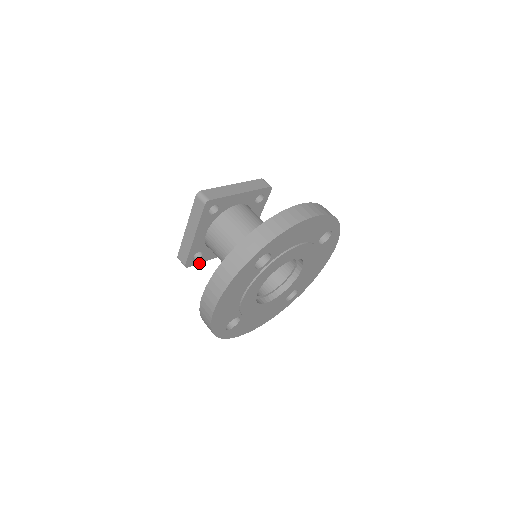
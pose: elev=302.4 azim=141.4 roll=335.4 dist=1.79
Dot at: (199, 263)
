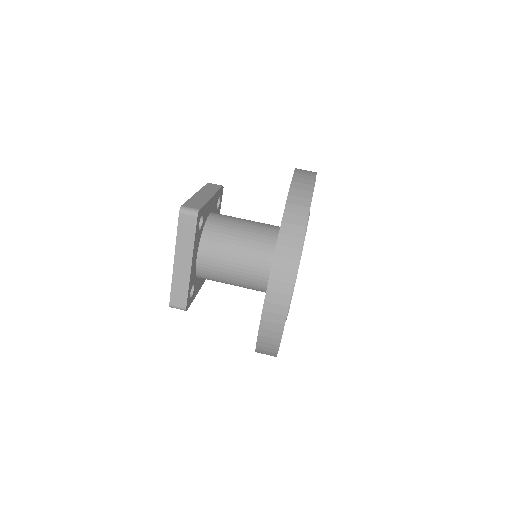
Dot at: occluded
